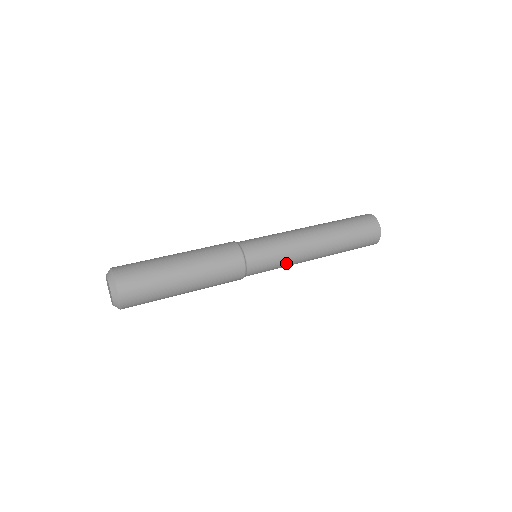
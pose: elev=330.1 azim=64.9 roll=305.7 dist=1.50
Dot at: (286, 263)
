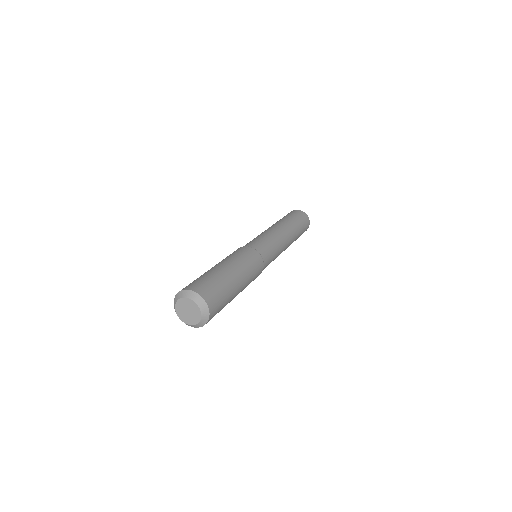
Dot at: (276, 257)
